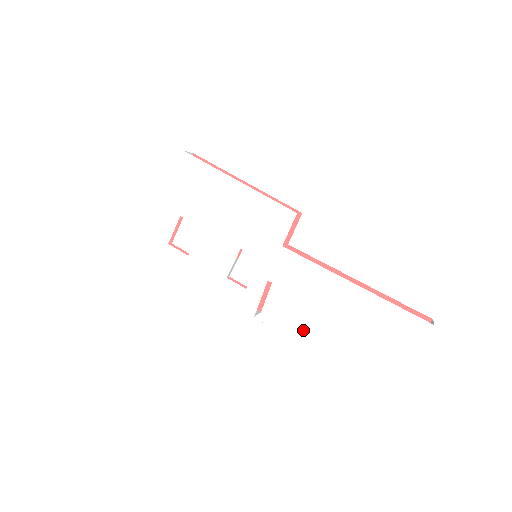
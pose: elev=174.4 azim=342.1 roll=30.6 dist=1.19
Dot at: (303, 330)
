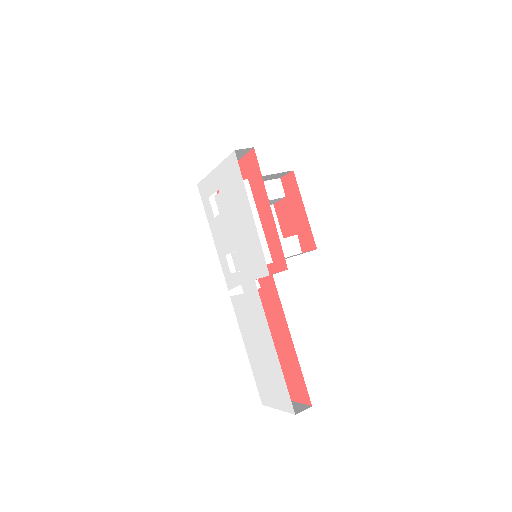
Dot at: (244, 328)
